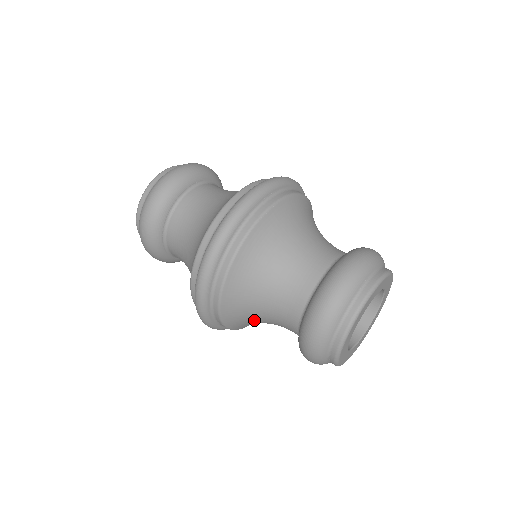
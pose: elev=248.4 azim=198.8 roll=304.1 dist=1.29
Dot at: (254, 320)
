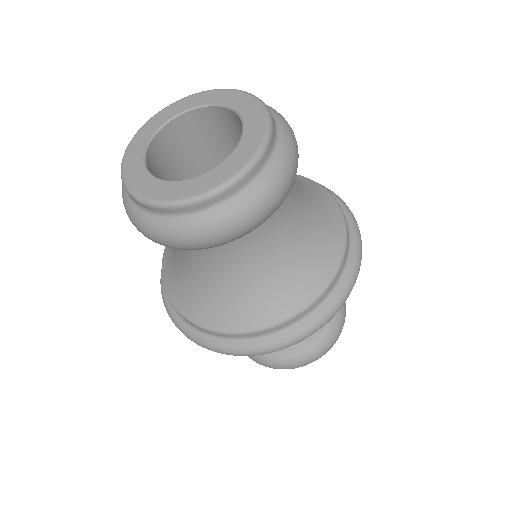
Dot at: occluded
